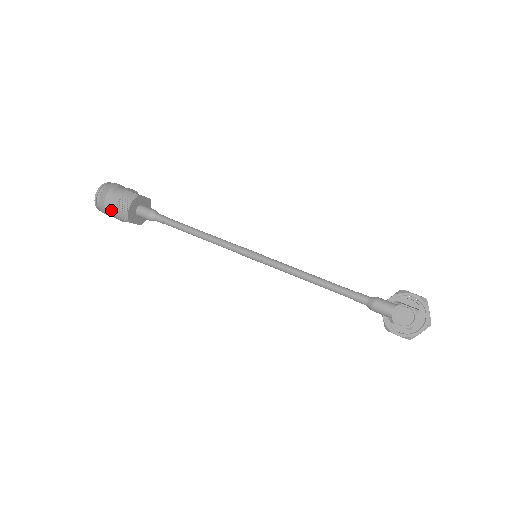
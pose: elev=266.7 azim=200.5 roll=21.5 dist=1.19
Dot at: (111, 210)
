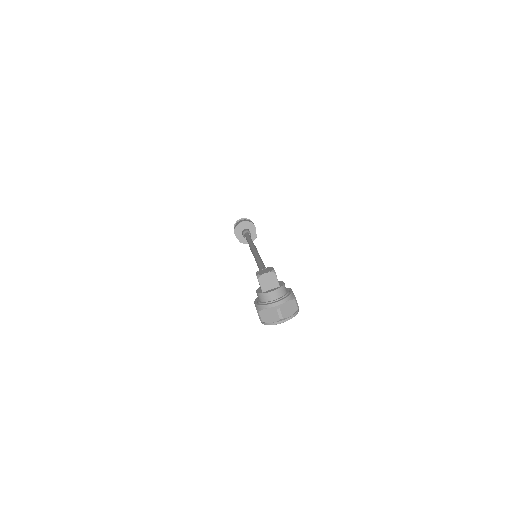
Dot at: occluded
